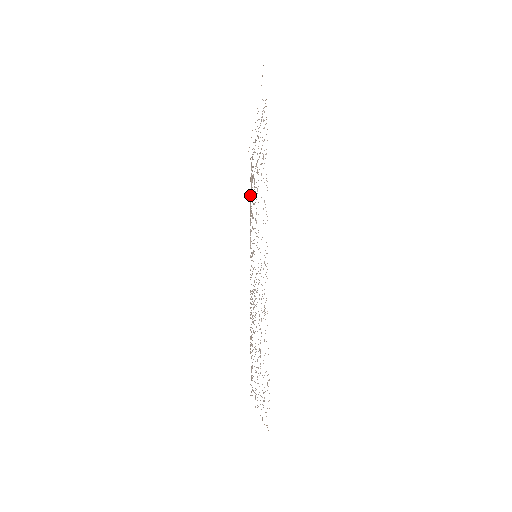
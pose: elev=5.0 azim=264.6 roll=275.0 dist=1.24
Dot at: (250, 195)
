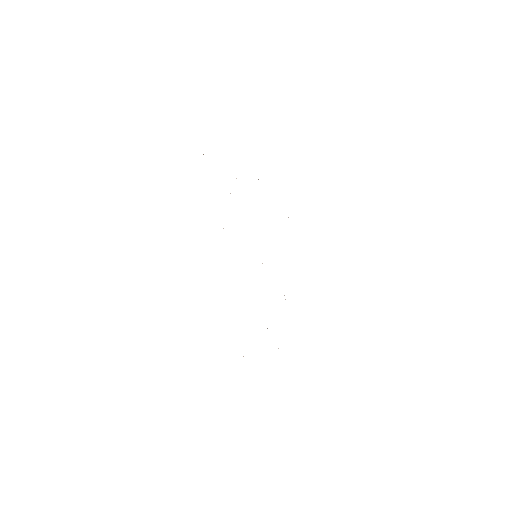
Dot at: occluded
